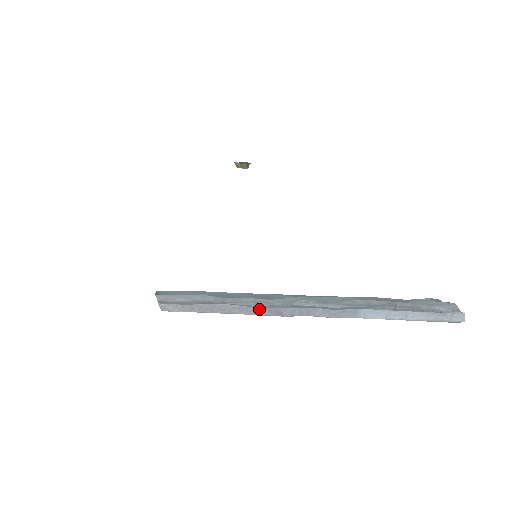
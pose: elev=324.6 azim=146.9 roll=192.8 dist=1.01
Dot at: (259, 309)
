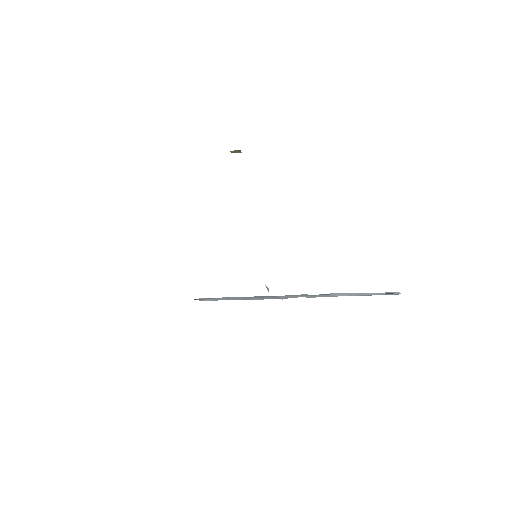
Dot at: (264, 297)
